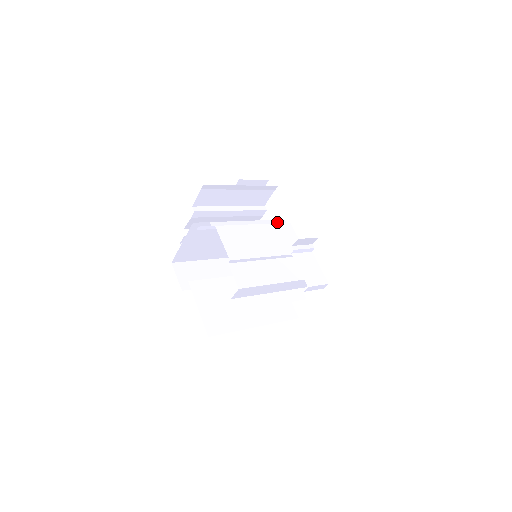
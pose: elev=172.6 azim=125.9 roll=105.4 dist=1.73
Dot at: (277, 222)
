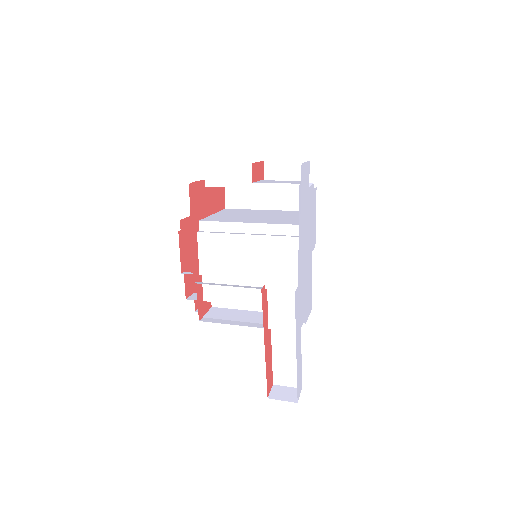
Dot at: (288, 229)
